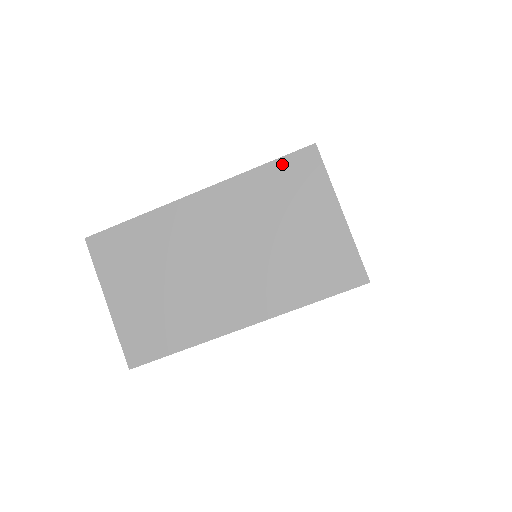
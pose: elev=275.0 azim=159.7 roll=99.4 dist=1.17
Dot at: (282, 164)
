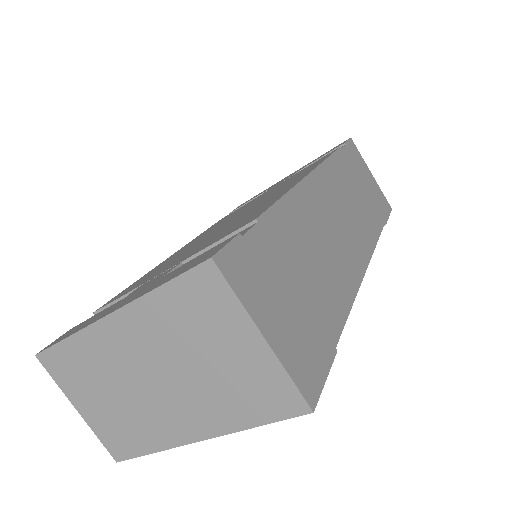
Dot at: (182, 284)
